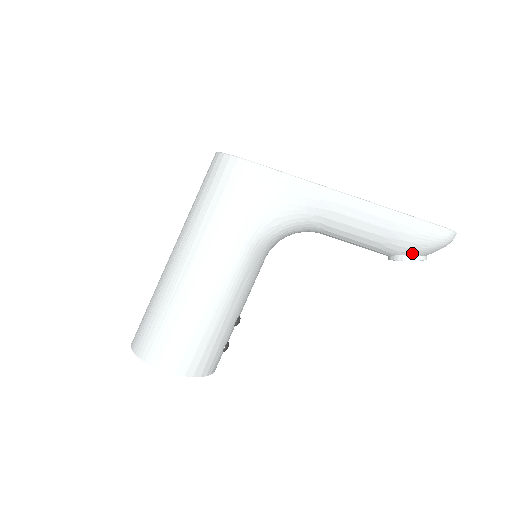
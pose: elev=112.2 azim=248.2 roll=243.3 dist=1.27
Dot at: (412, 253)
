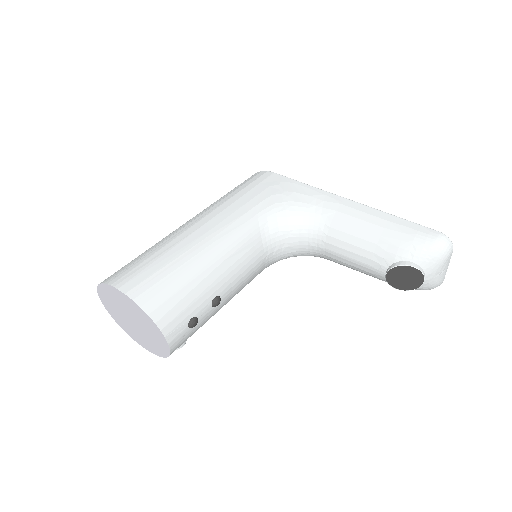
Dot at: (409, 258)
